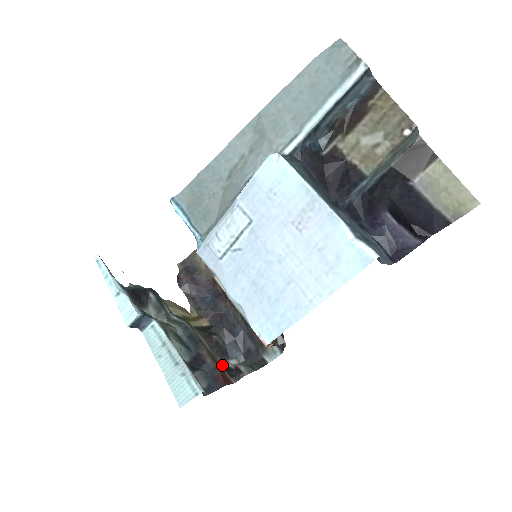
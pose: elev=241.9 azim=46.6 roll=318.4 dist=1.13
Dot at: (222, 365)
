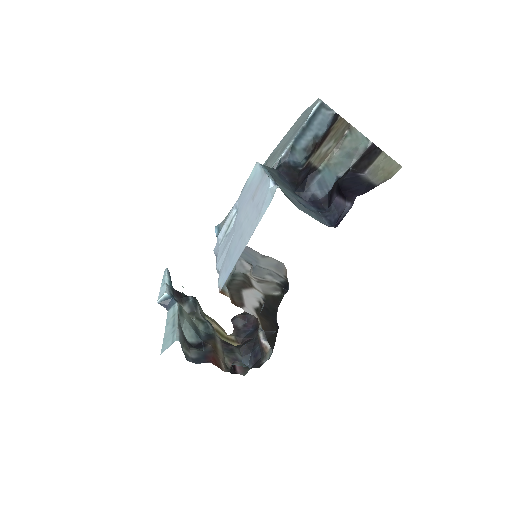
Dot at: (228, 366)
